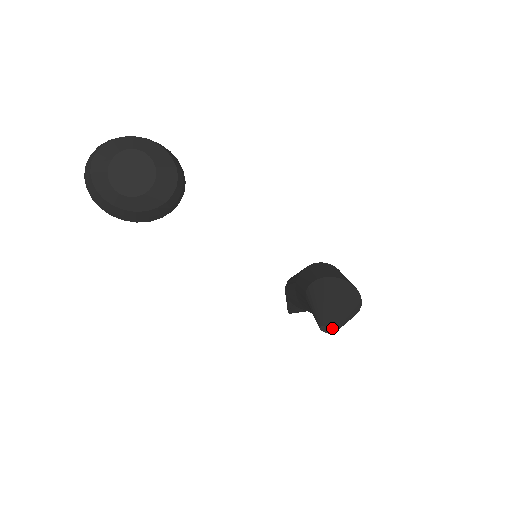
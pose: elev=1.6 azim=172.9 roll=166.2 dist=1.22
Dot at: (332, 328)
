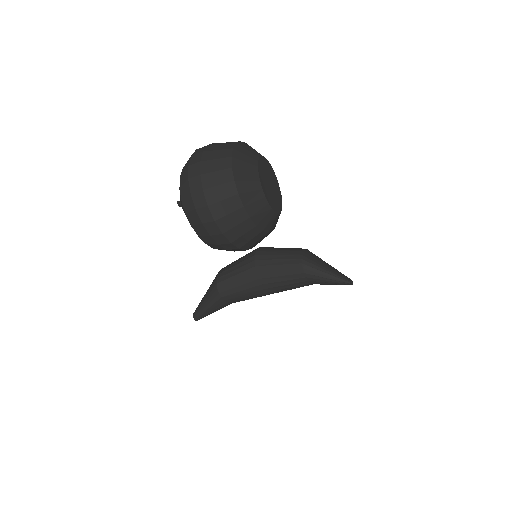
Dot at: (351, 280)
